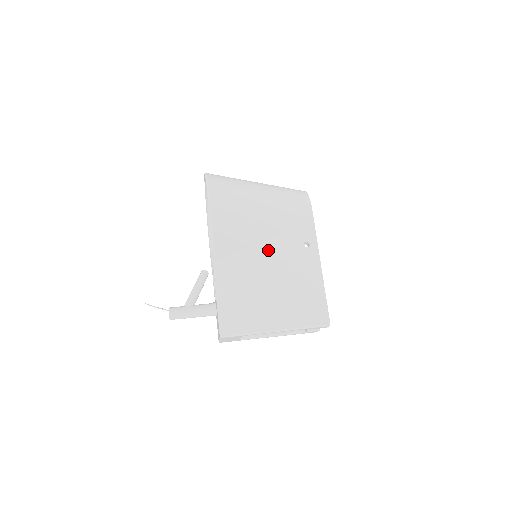
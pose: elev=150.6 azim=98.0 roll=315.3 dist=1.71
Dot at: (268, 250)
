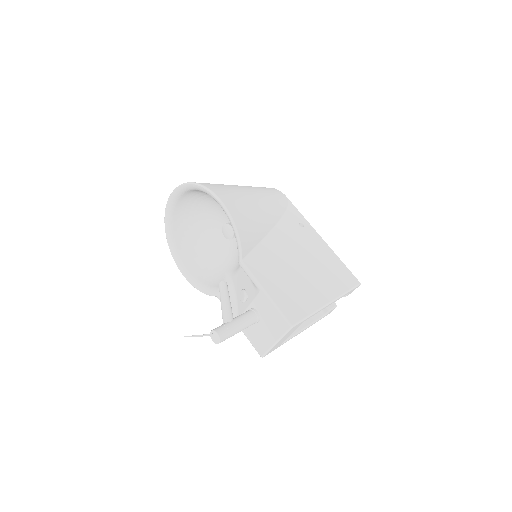
Dot at: (277, 237)
